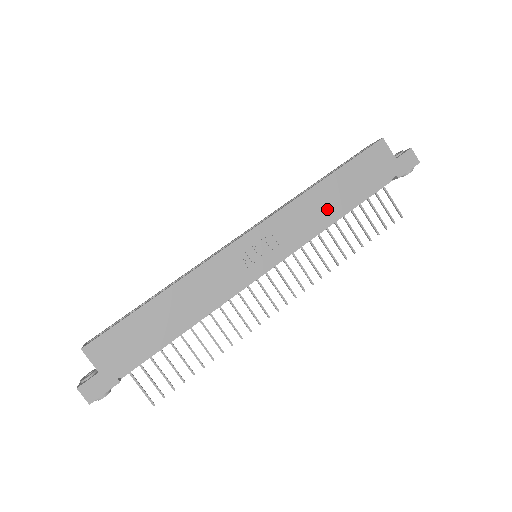
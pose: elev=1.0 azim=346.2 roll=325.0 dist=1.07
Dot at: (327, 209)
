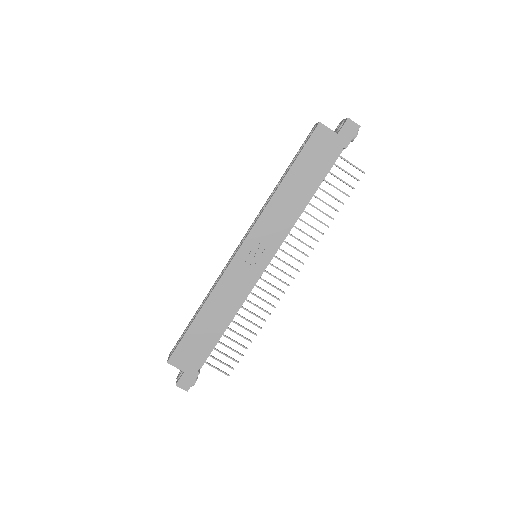
Dot at: (294, 202)
